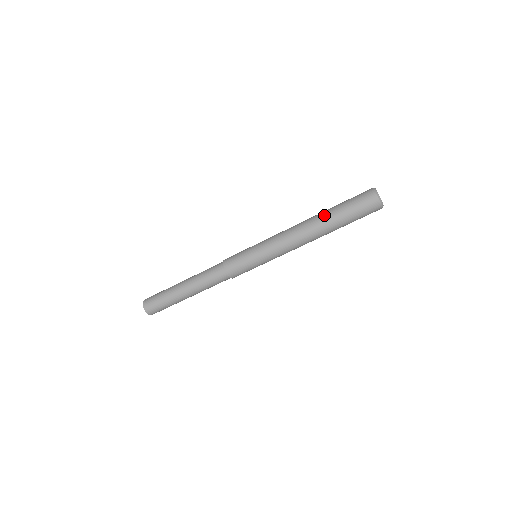
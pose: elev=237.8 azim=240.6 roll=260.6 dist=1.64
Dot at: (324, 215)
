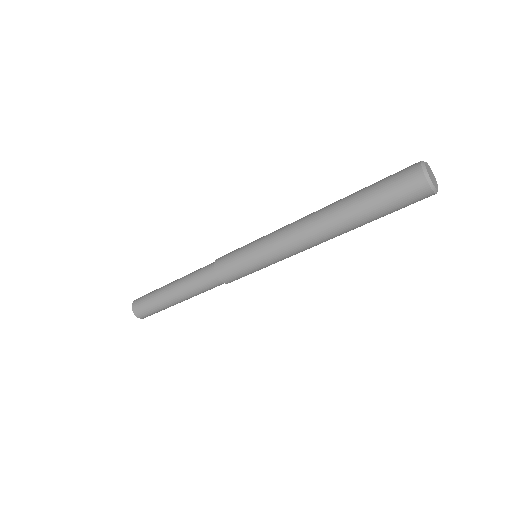
Dot at: (343, 198)
